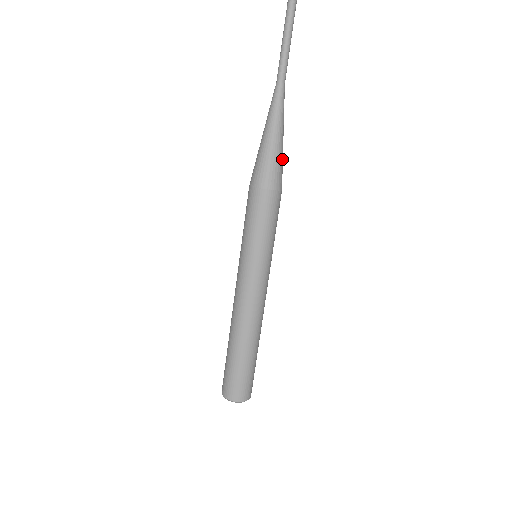
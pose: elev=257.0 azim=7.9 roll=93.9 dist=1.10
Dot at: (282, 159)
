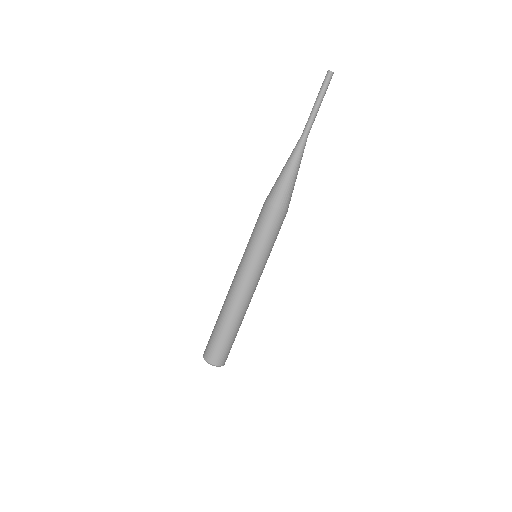
Dot at: (293, 189)
